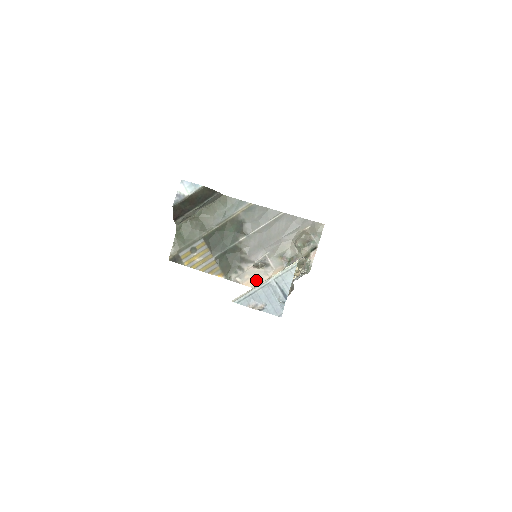
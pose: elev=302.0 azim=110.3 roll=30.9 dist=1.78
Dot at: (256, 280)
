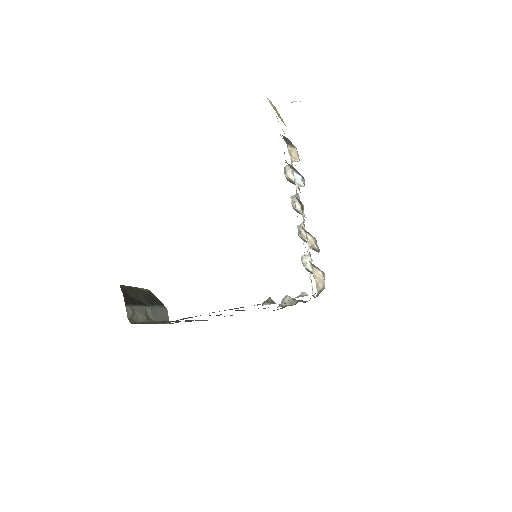
Dot at: occluded
